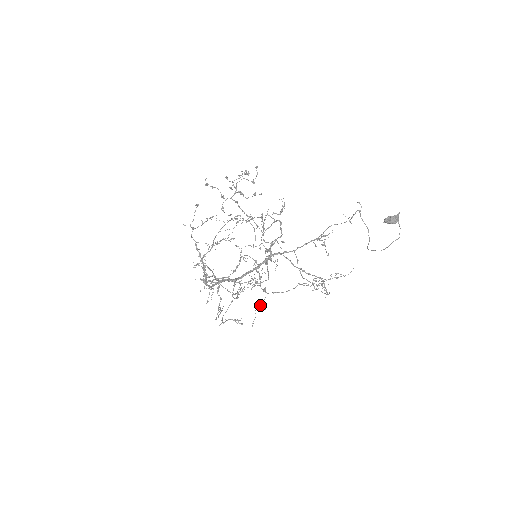
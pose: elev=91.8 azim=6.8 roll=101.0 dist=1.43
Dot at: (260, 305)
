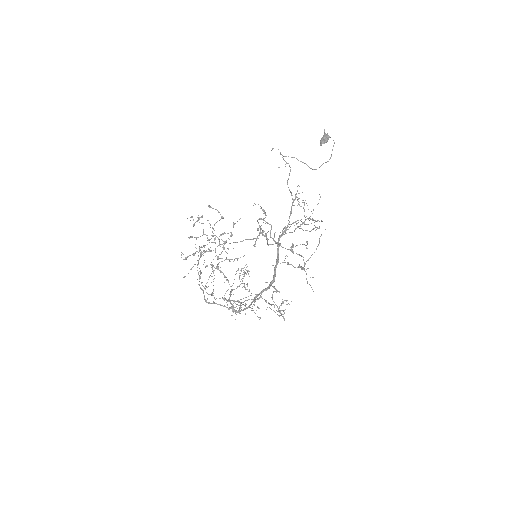
Dot at: occluded
